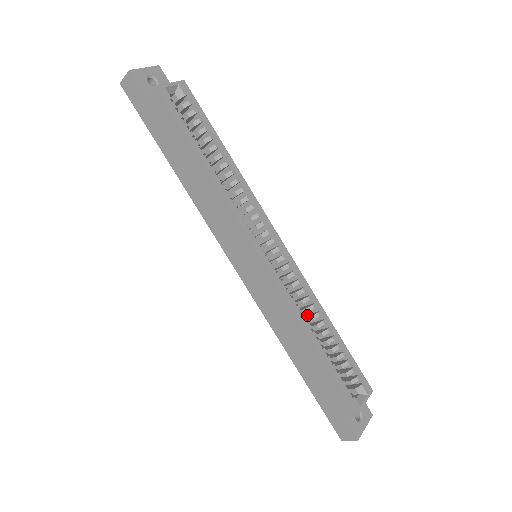
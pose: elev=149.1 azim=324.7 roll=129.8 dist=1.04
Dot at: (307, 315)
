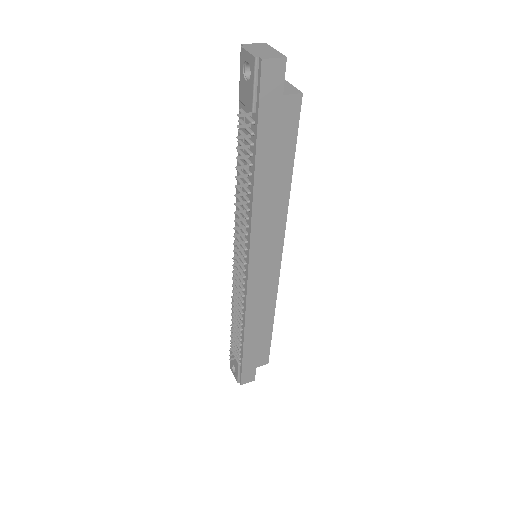
Dot at: occluded
